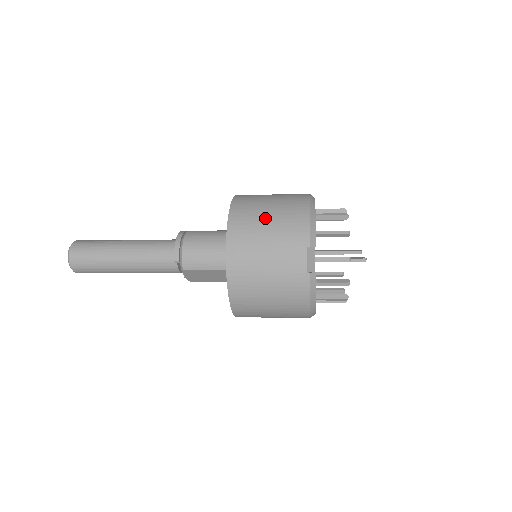
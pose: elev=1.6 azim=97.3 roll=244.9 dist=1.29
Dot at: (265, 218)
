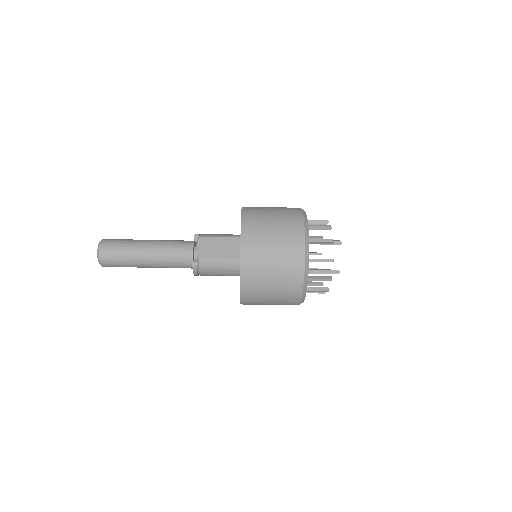
Dot at: occluded
